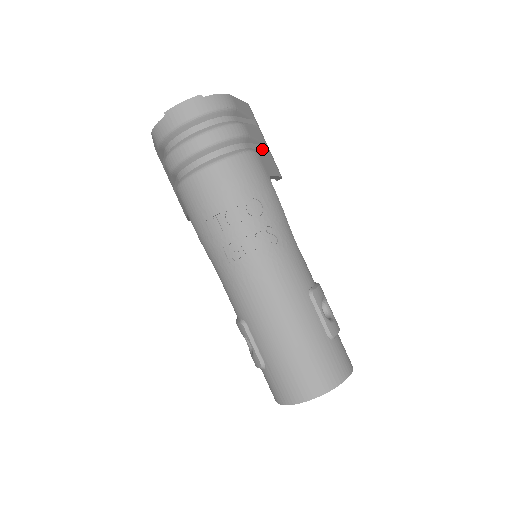
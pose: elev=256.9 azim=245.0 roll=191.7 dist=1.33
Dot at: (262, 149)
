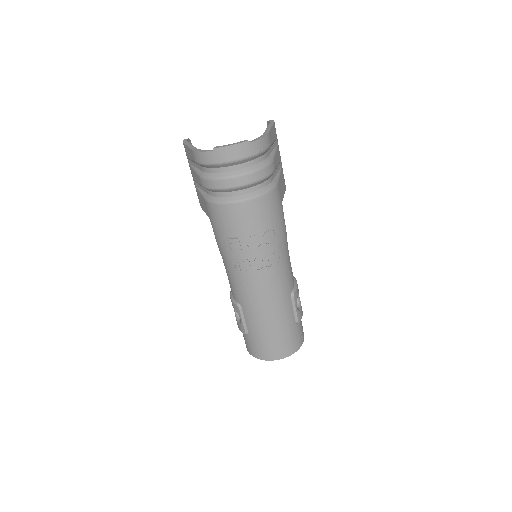
Dot at: (279, 171)
